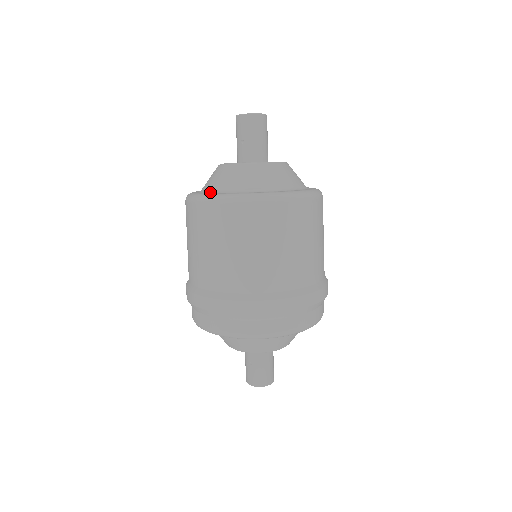
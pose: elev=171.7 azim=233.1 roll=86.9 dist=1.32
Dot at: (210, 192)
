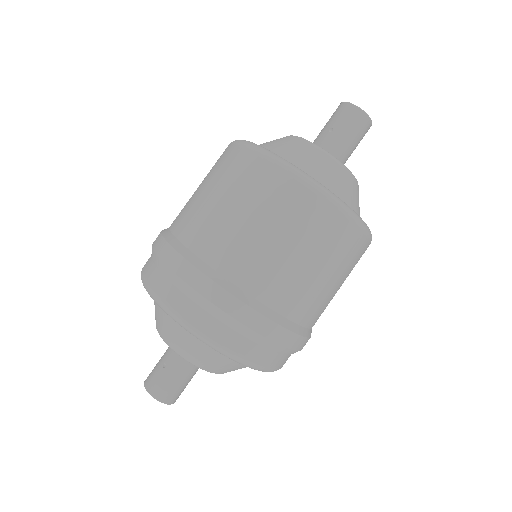
Dot at: occluded
